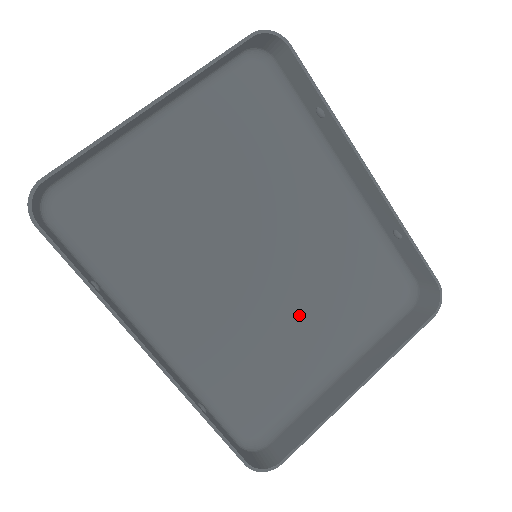
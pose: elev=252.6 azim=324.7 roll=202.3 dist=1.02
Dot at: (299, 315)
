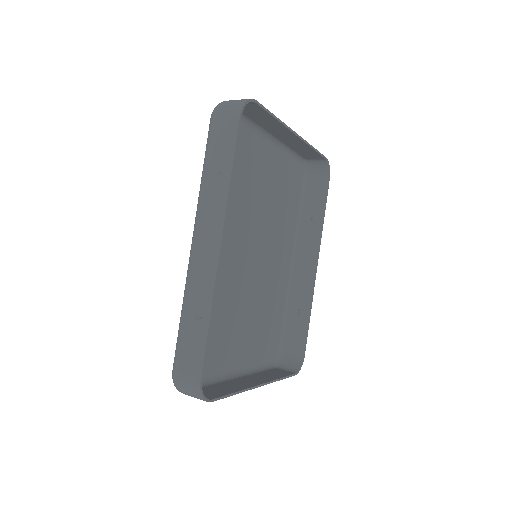
Dot at: (243, 315)
